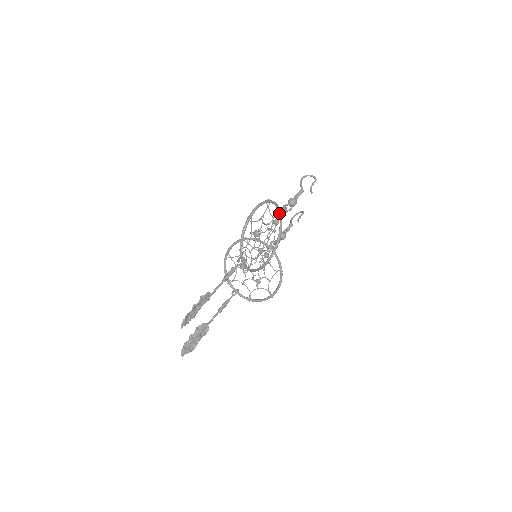
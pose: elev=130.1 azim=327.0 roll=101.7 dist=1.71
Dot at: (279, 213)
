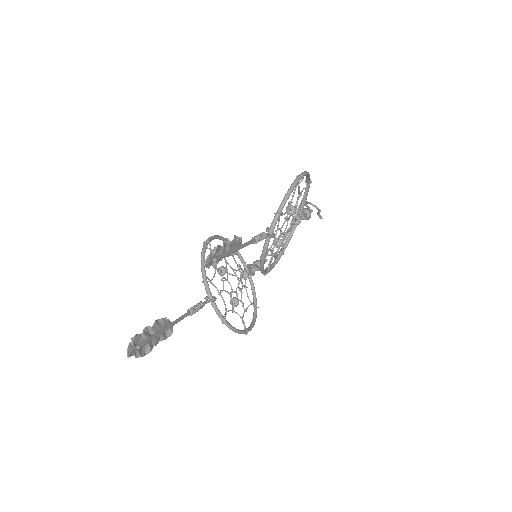
Dot at: (299, 213)
